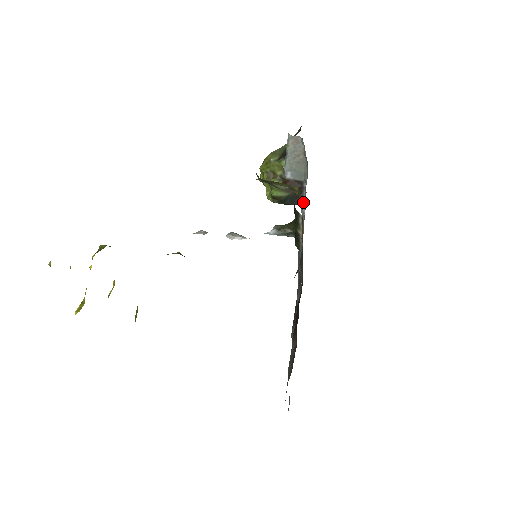
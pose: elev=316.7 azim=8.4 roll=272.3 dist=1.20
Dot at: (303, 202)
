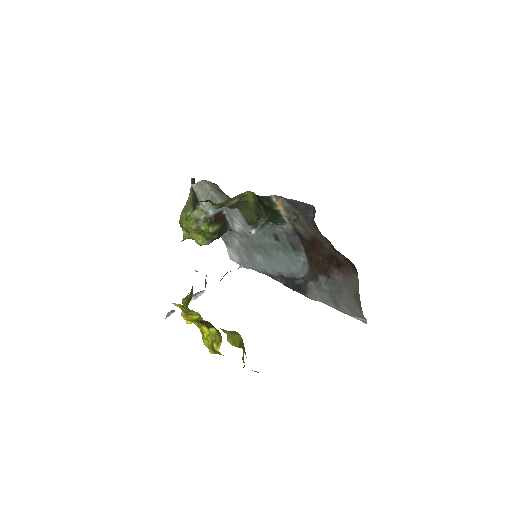
Dot at: (233, 223)
